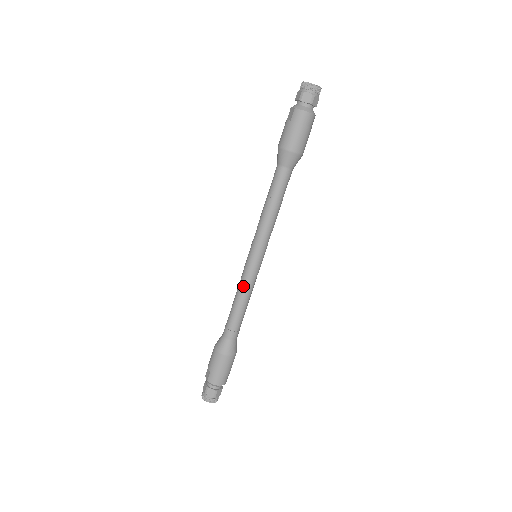
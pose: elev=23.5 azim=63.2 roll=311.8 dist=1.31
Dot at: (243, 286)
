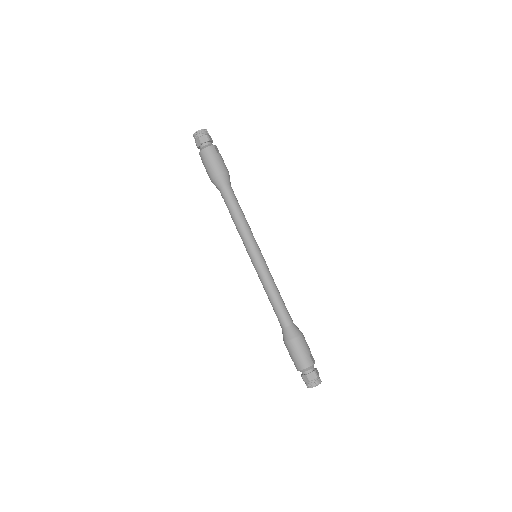
Dot at: (262, 282)
